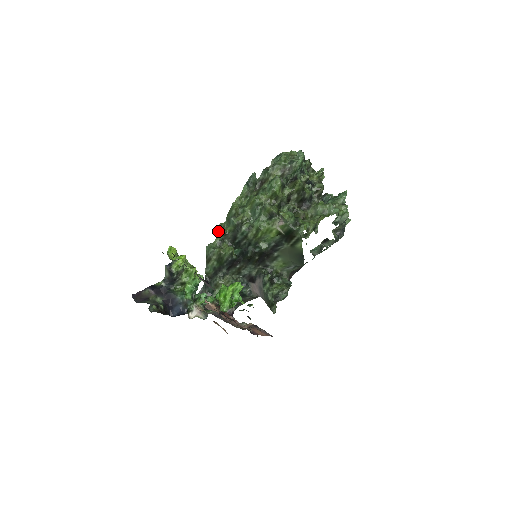
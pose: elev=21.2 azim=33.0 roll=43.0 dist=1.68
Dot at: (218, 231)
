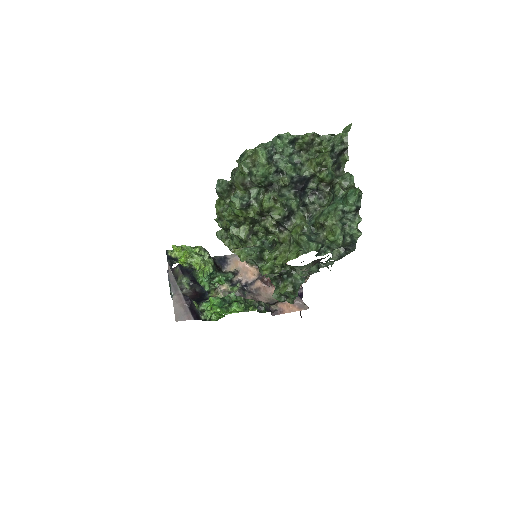
Dot at: (218, 223)
